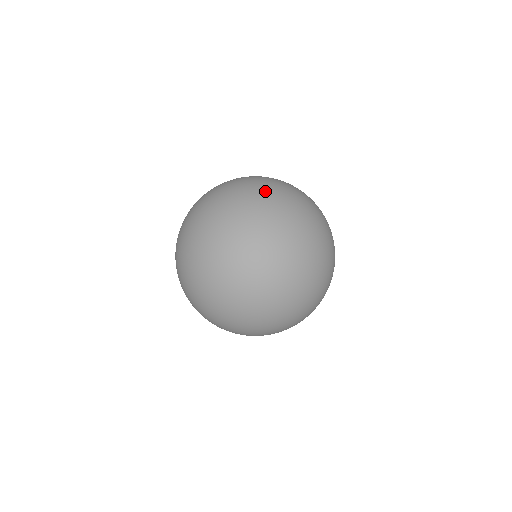
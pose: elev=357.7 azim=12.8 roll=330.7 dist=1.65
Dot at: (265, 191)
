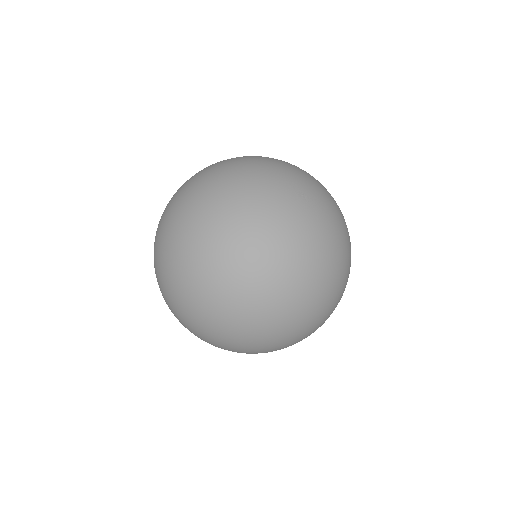
Dot at: occluded
